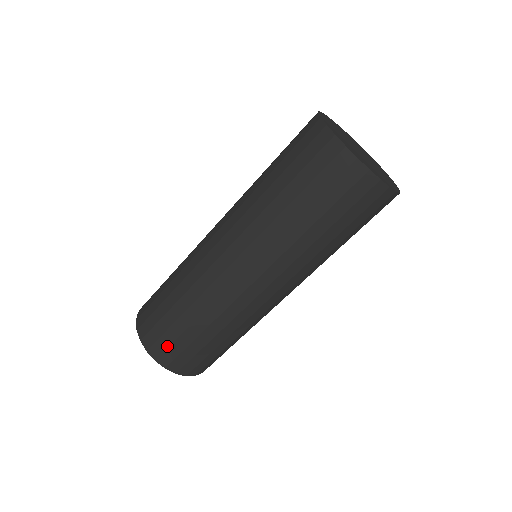
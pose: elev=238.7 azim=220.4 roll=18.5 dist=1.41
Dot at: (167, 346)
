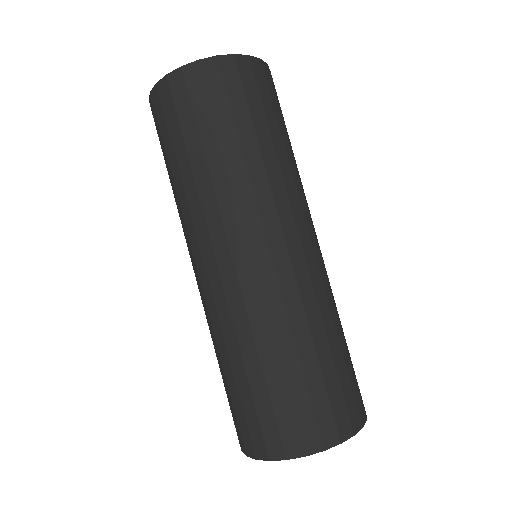
Dot at: (312, 416)
